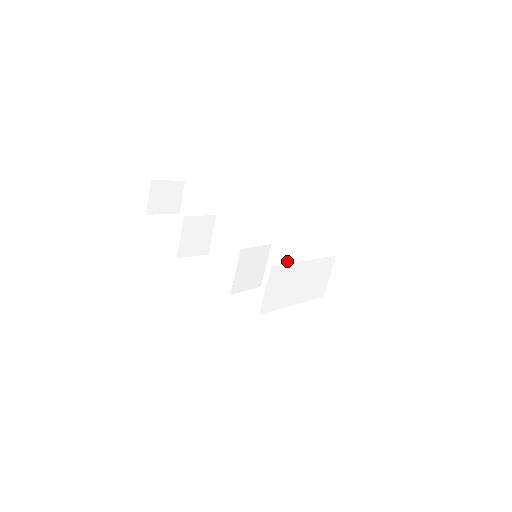
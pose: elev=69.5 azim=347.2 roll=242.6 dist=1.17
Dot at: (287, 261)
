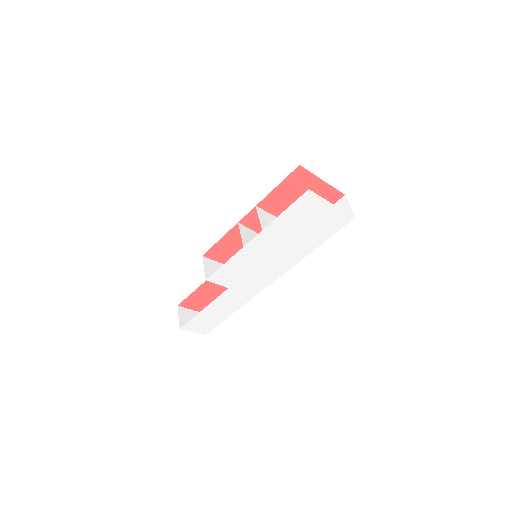
Dot at: occluded
